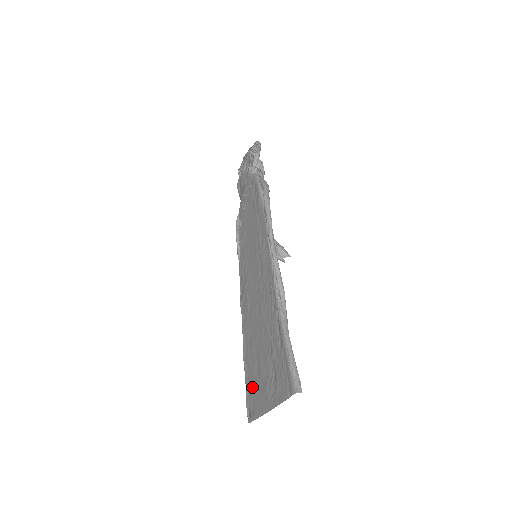
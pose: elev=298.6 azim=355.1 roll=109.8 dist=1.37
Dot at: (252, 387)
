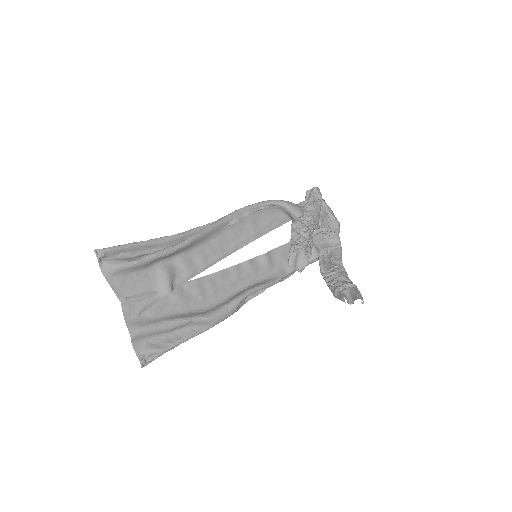
Dot at: (159, 331)
